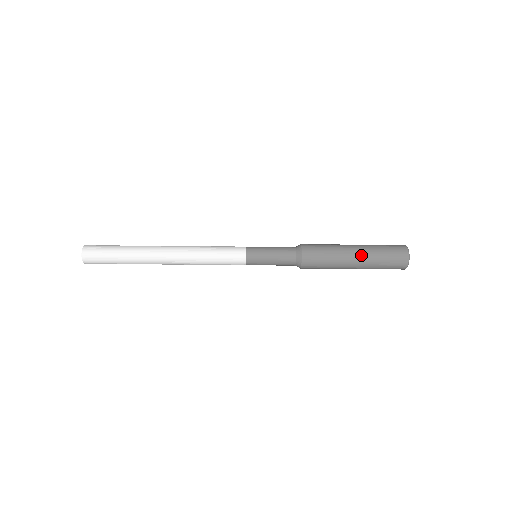
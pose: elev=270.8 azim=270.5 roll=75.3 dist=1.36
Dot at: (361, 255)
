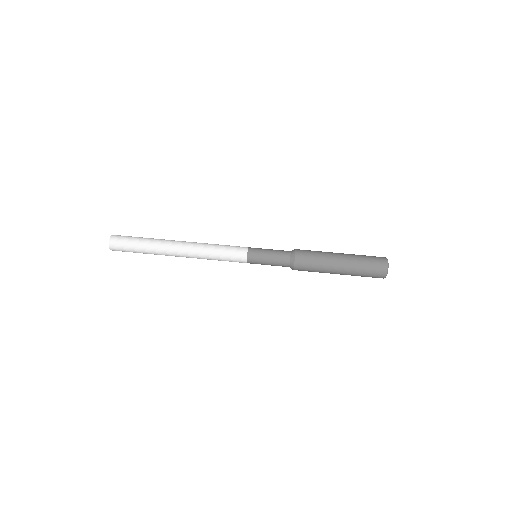
Dot at: (346, 254)
